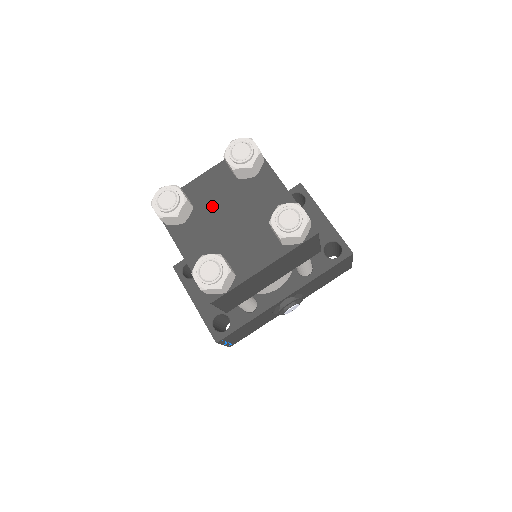
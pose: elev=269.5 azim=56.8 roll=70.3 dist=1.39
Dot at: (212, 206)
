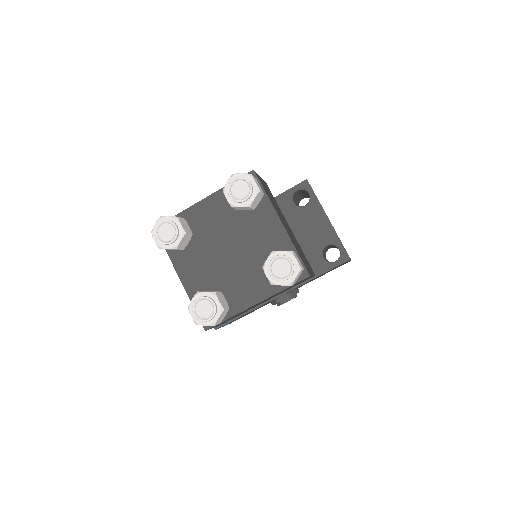
Dot at: (211, 235)
